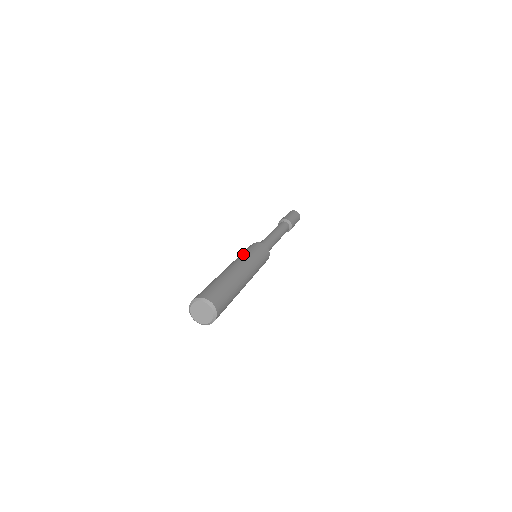
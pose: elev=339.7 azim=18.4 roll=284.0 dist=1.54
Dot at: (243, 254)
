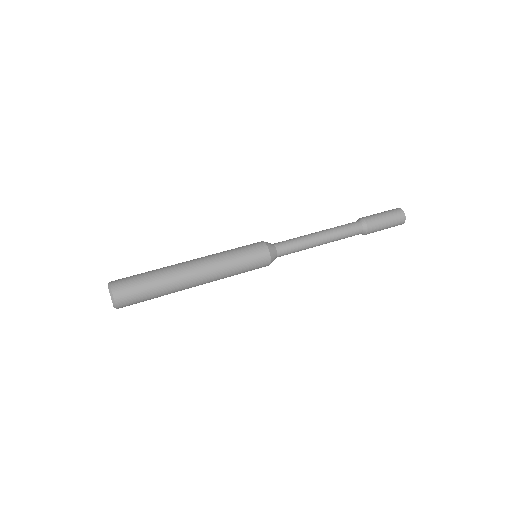
Dot at: (227, 256)
